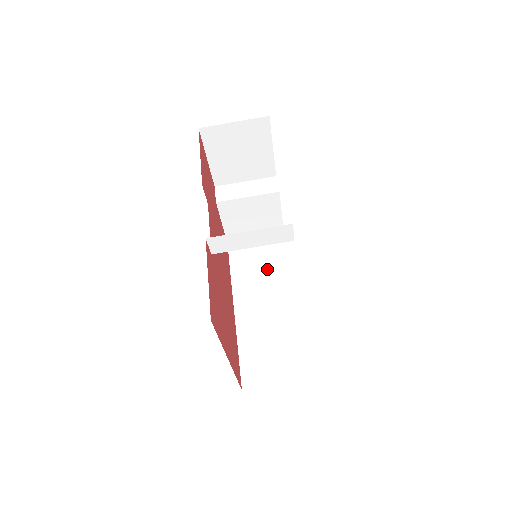
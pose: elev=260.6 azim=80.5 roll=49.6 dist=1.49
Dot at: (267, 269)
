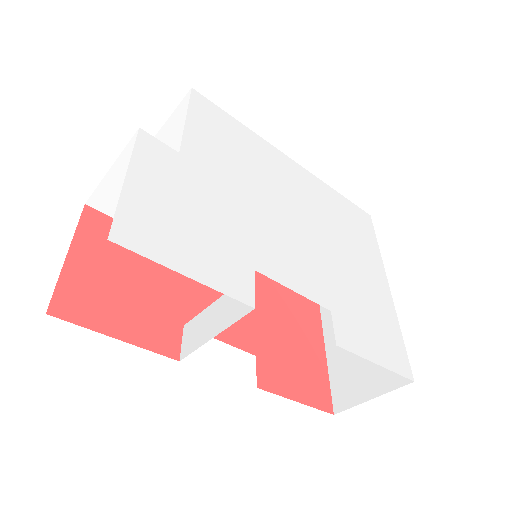
Dot at: occluded
